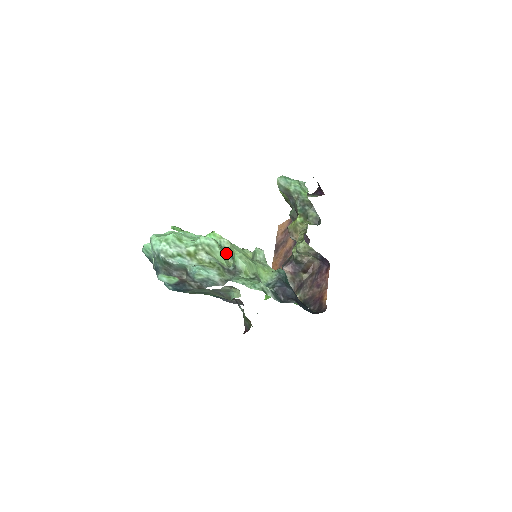
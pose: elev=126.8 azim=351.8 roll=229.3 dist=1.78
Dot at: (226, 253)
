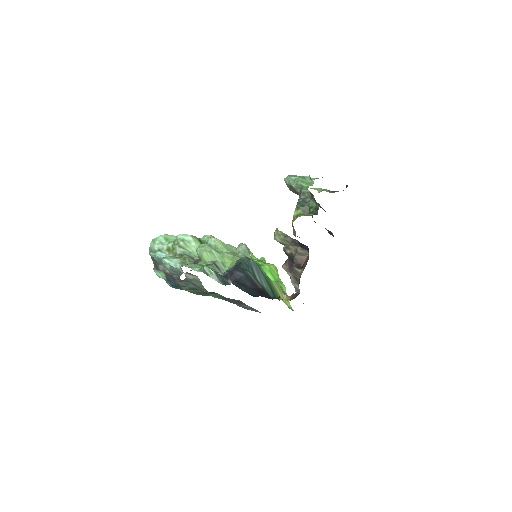
Dot at: occluded
